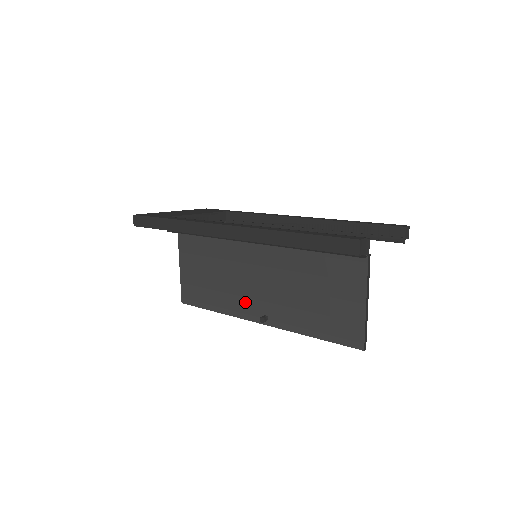
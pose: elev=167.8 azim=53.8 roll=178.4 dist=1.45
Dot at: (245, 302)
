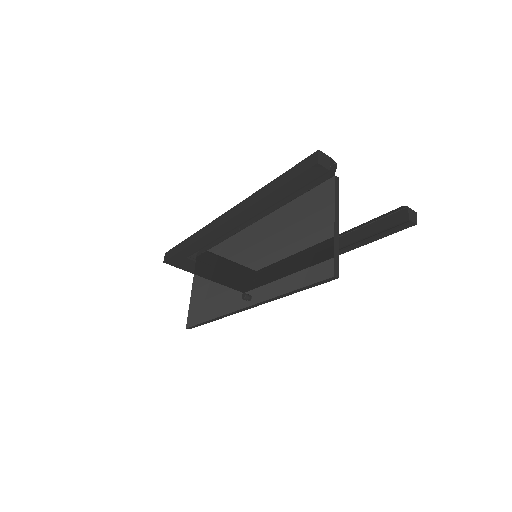
Dot at: (235, 292)
